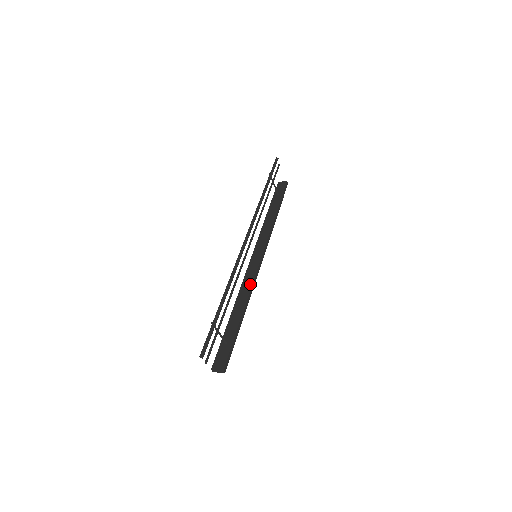
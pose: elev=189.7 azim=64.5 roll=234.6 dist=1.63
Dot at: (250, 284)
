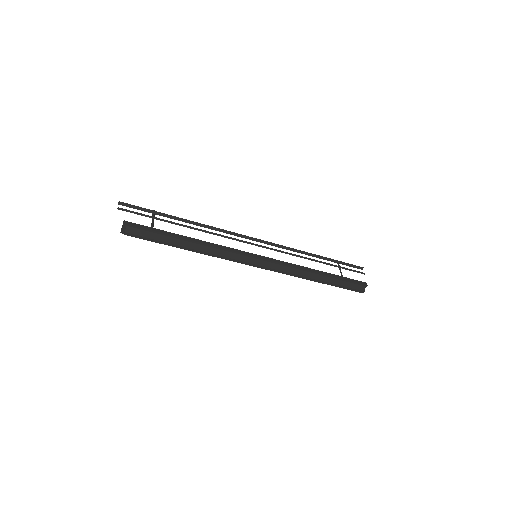
Dot at: (223, 247)
